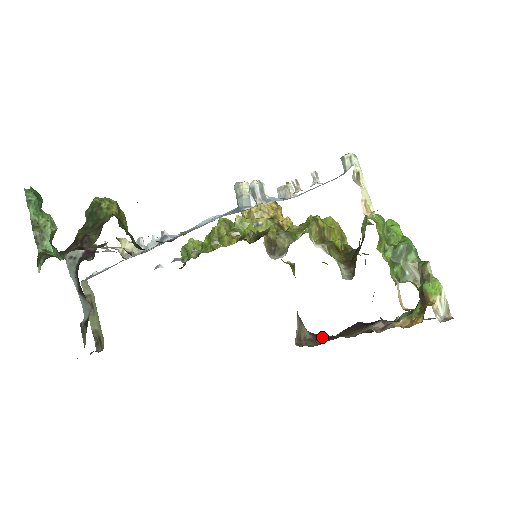
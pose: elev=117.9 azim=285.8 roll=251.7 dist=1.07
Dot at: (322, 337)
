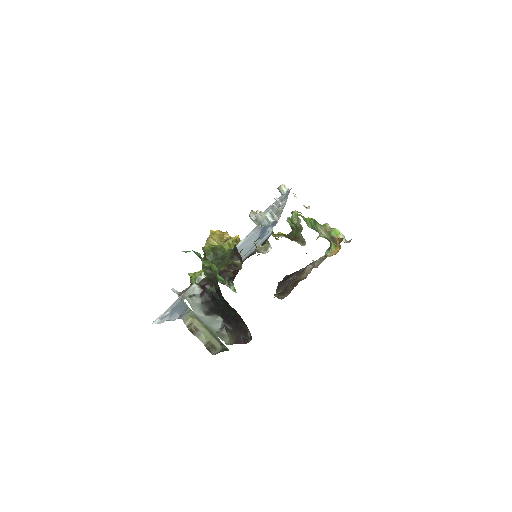
Dot at: (281, 293)
